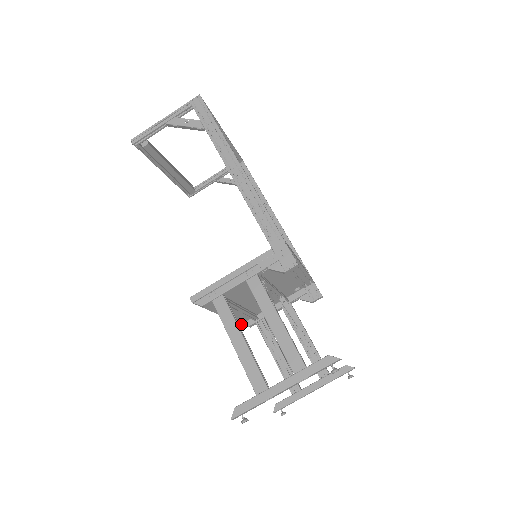
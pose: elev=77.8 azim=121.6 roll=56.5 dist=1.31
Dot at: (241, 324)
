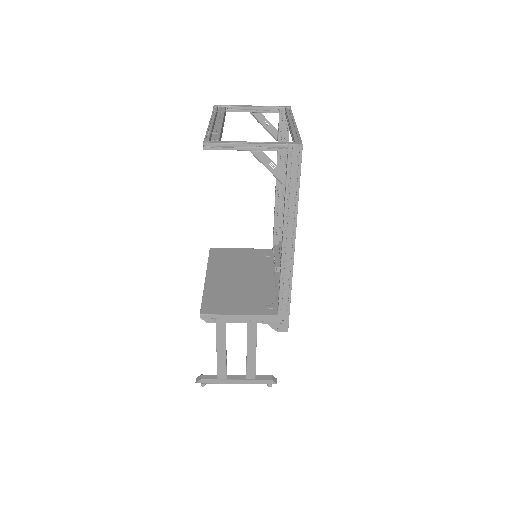
Dot at: occluded
